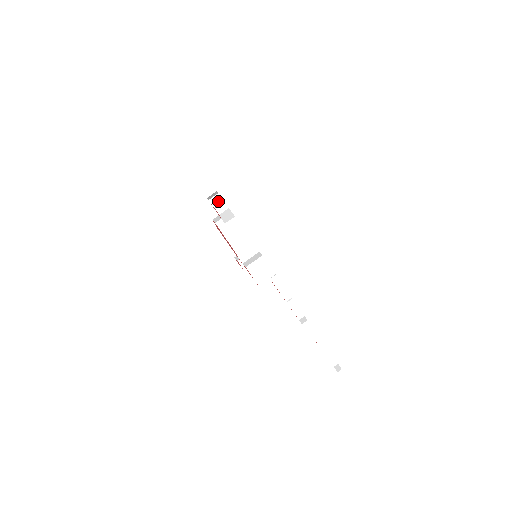
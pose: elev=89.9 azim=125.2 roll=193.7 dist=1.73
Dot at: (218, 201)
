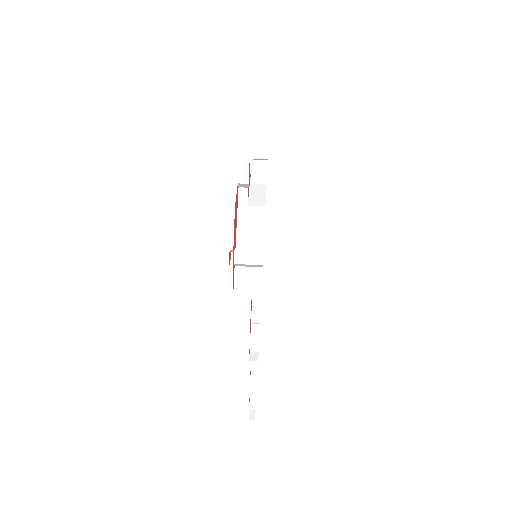
Dot at: (260, 169)
